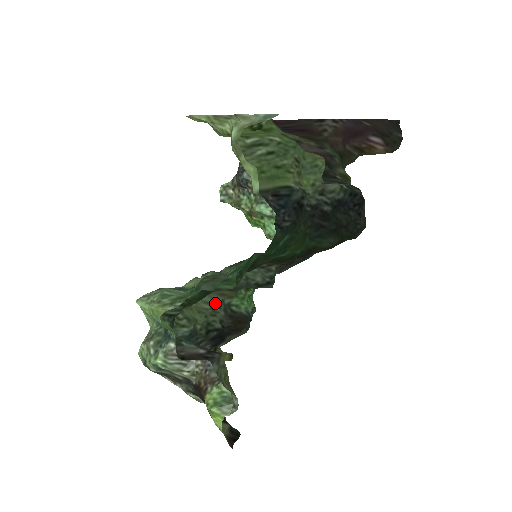
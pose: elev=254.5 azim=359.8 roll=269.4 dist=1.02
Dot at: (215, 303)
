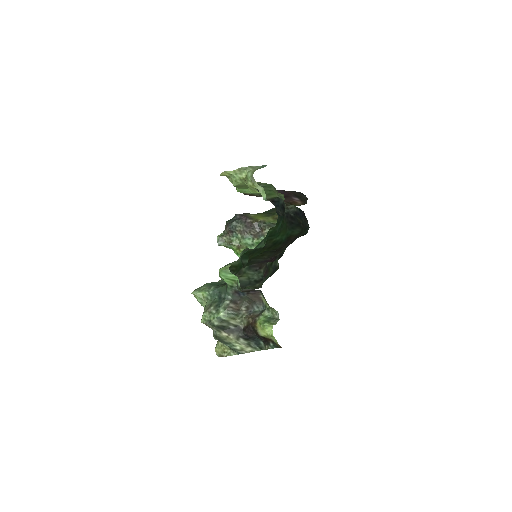
Dot at: occluded
